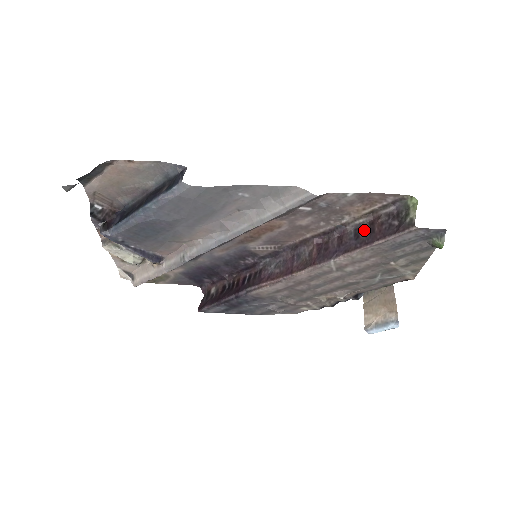
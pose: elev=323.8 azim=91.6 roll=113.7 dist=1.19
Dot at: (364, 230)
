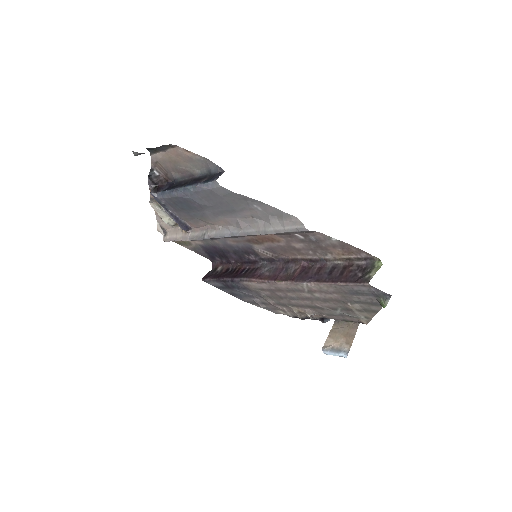
Dot at: (337, 270)
